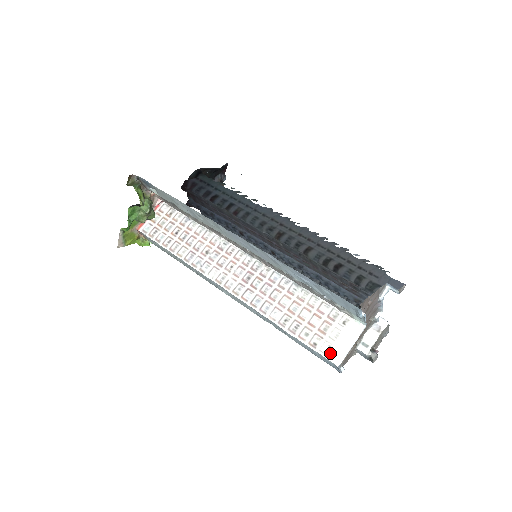
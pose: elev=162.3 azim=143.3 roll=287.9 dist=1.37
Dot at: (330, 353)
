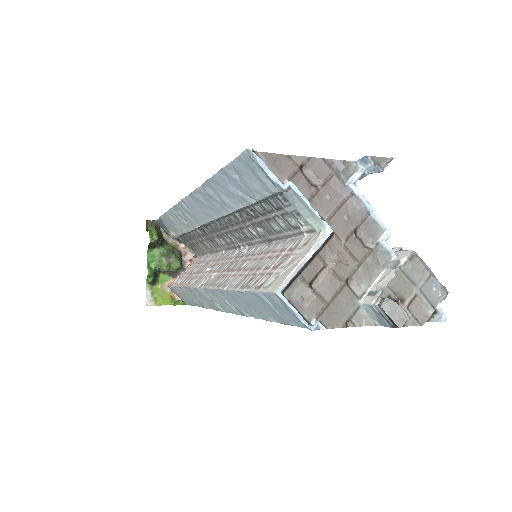
Dot at: (273, 283)
